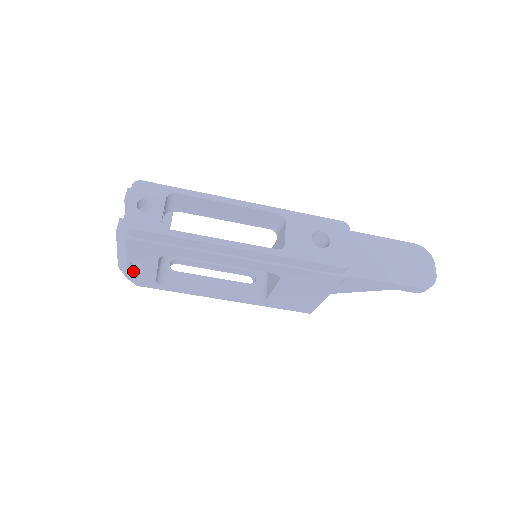
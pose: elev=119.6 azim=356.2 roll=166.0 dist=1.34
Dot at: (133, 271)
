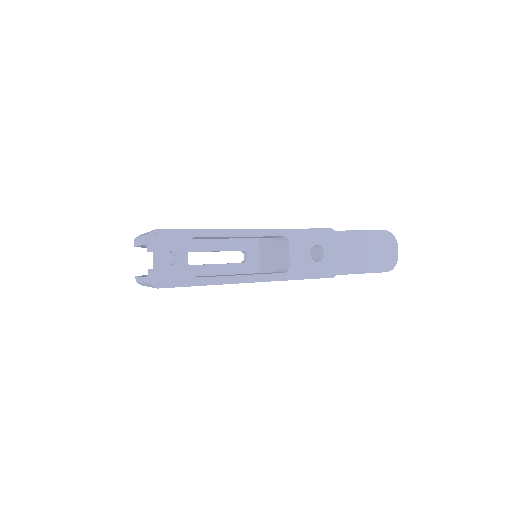
Dot at: occluded
